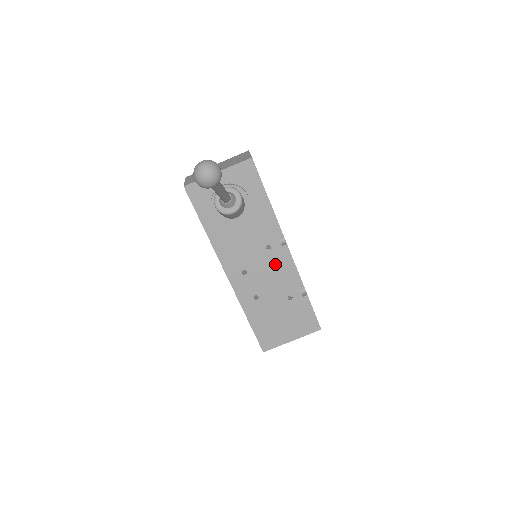
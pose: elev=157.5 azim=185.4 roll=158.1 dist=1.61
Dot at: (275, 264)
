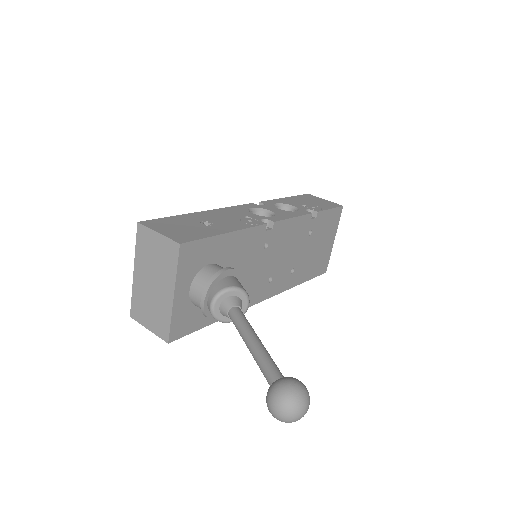
Dot at: (281, 242)
